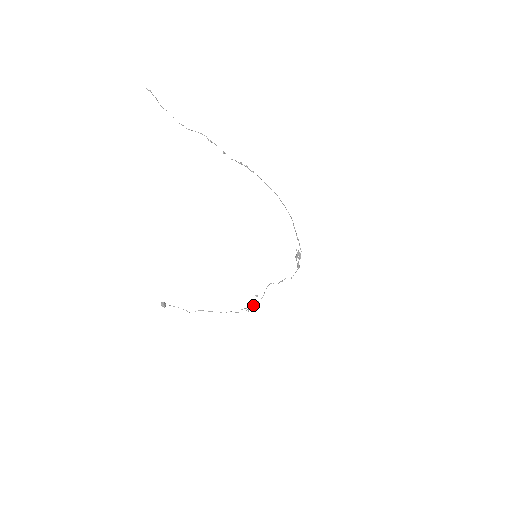
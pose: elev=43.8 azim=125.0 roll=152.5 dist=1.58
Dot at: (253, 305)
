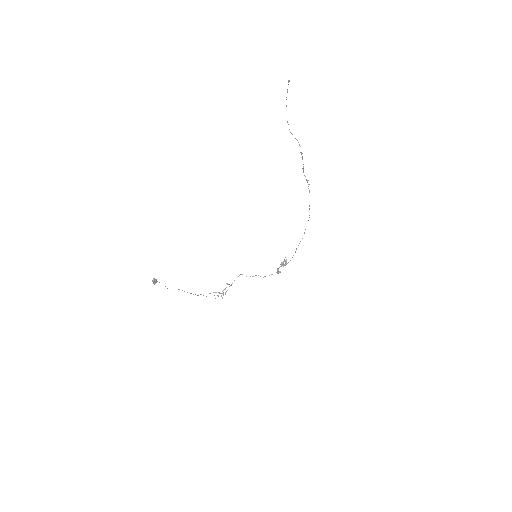
Dot at: (223, 293)
